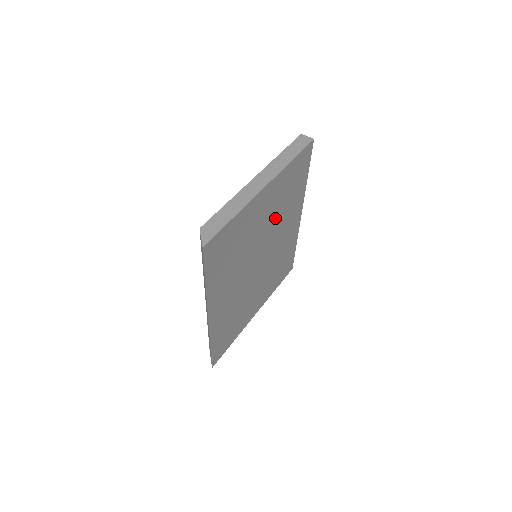
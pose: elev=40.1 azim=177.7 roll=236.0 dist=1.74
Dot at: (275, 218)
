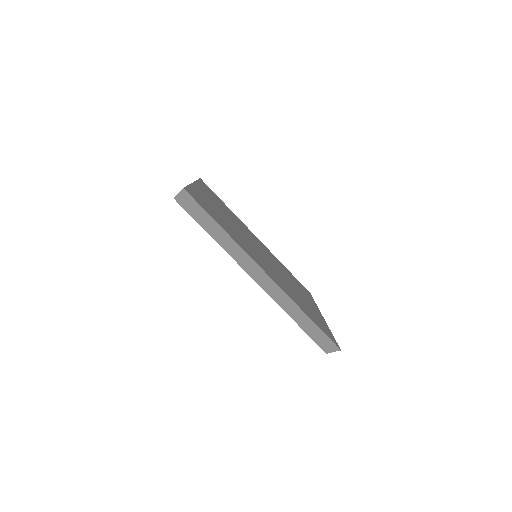
Dot at: occluded
